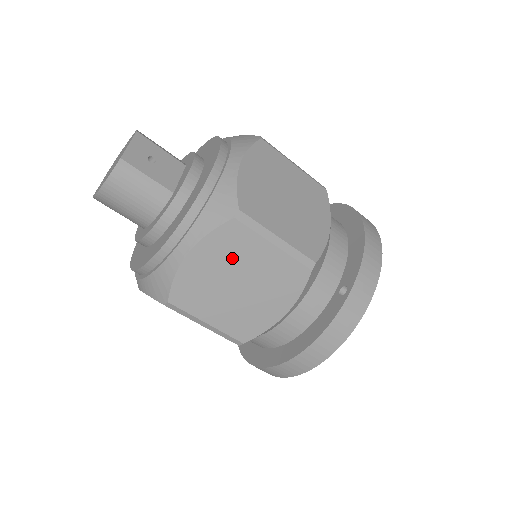
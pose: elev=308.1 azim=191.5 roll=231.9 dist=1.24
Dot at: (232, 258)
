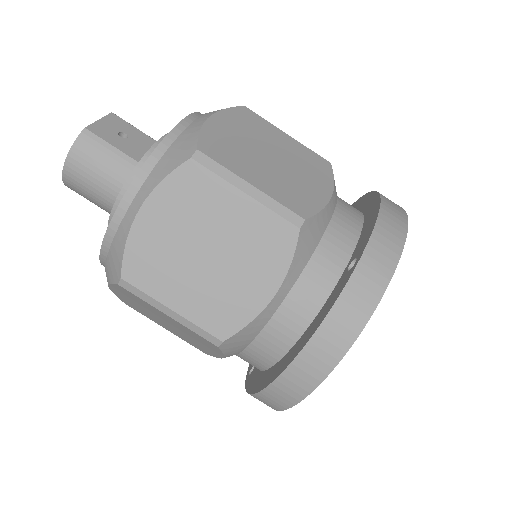
Dot at: (194, 214)
